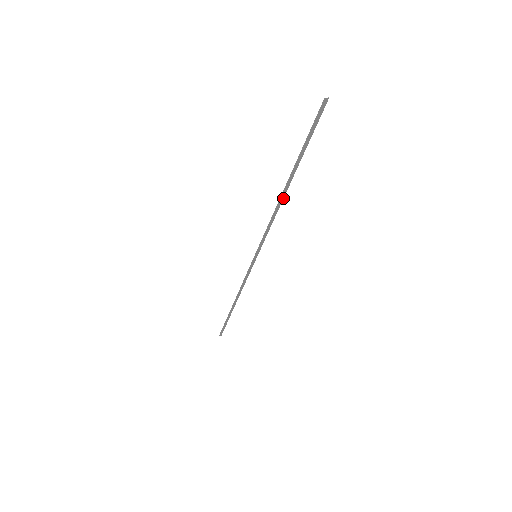
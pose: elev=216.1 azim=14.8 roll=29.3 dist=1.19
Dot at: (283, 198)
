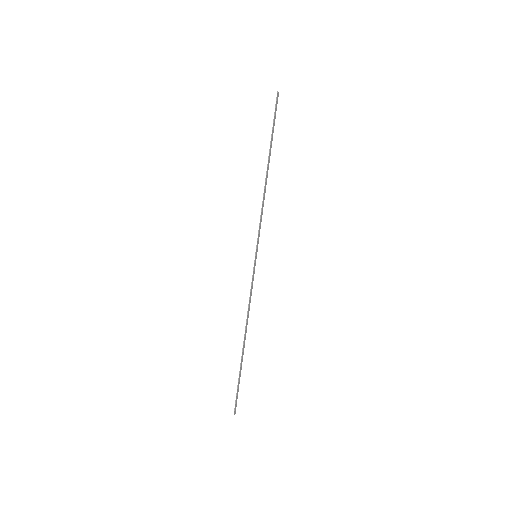
Dot at: (266, 181)
